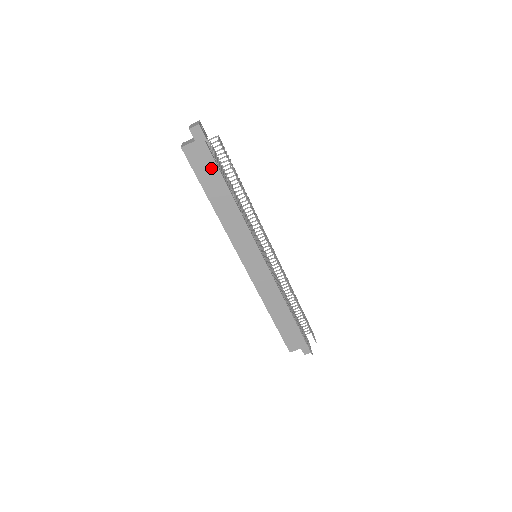
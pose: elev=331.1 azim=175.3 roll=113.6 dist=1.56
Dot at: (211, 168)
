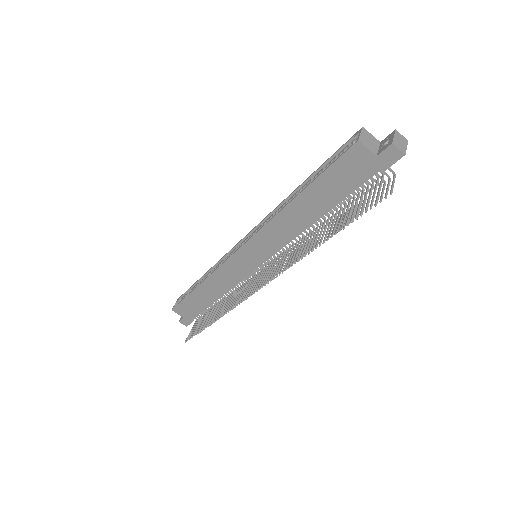
Dot at: (345, 186)
